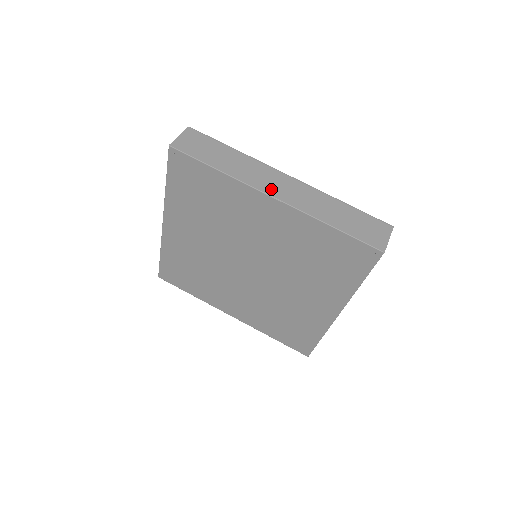
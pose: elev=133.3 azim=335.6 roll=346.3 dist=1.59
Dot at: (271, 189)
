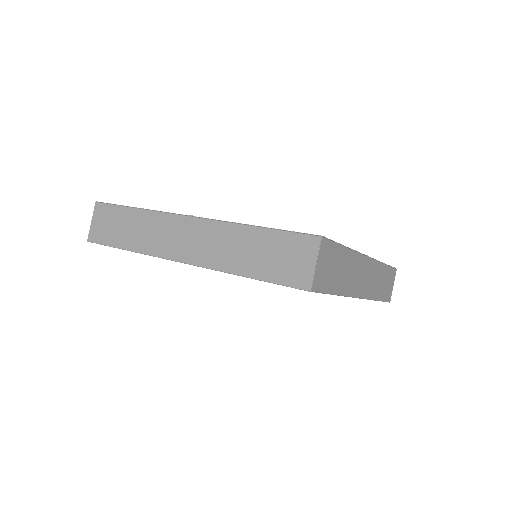
Dot at: (176, 251)
